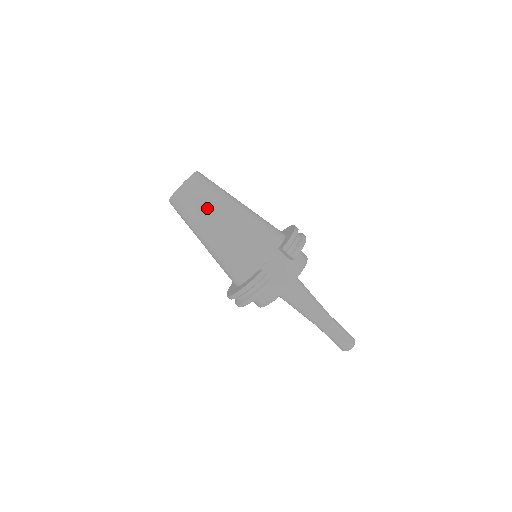
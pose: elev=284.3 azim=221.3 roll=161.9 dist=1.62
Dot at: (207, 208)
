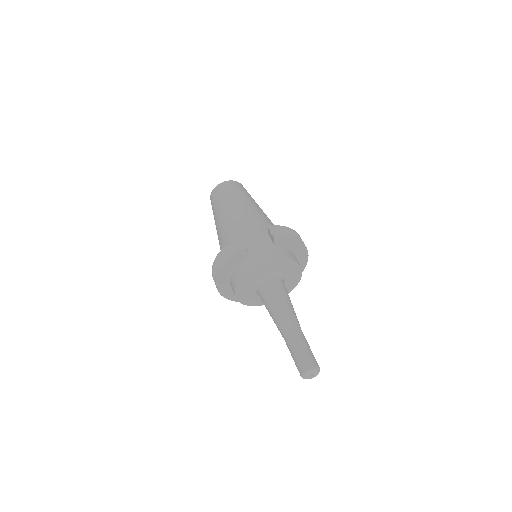
Dot at: (229, 197)
